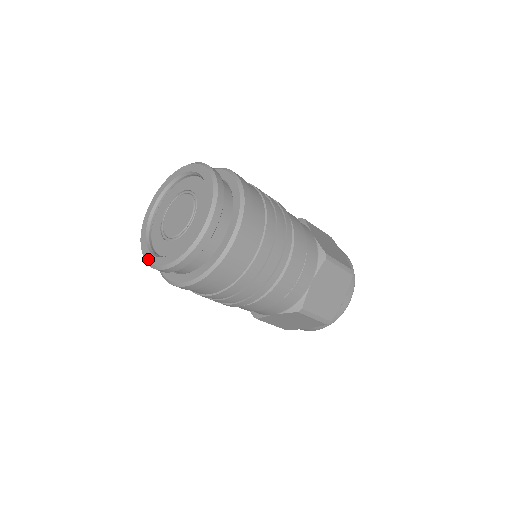
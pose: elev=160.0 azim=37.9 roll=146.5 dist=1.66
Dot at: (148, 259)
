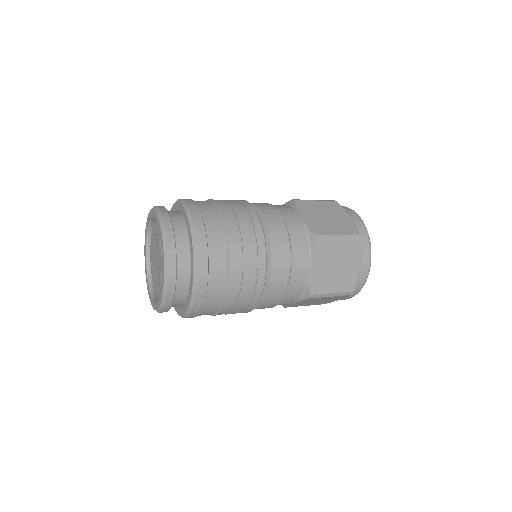
Dot at: (151, 303)
